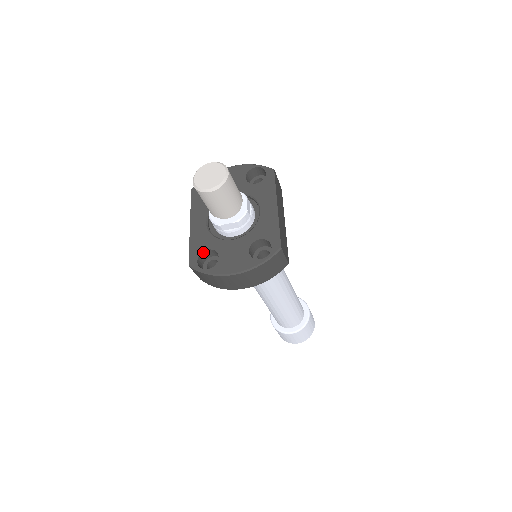
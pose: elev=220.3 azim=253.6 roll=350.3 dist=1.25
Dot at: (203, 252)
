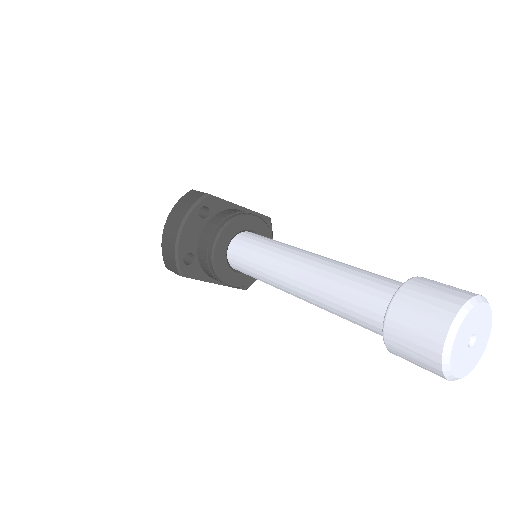
Dot at: occluded
